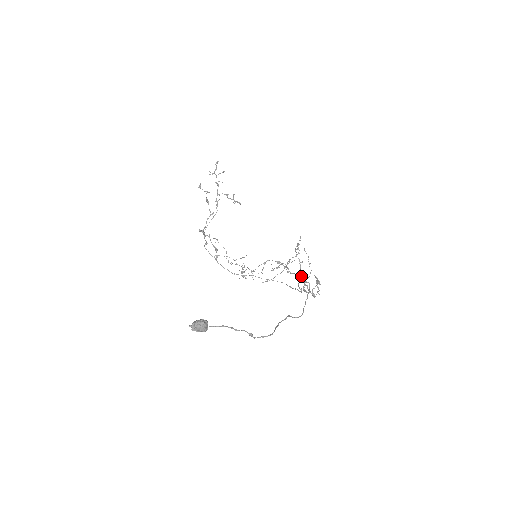
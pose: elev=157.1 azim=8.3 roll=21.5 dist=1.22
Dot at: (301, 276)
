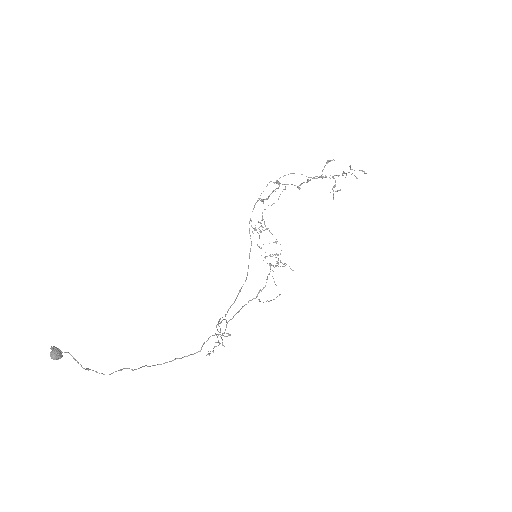
Dot at: occluded
